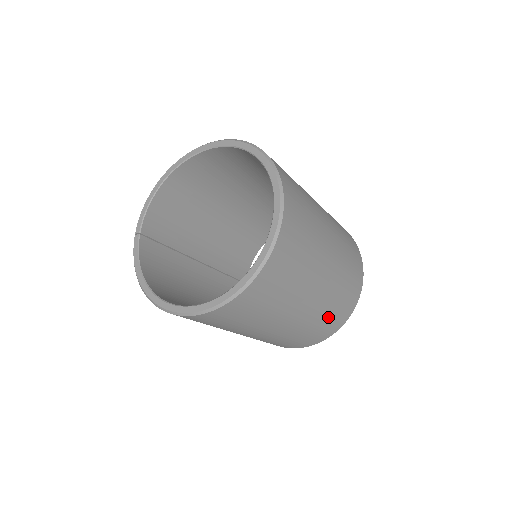
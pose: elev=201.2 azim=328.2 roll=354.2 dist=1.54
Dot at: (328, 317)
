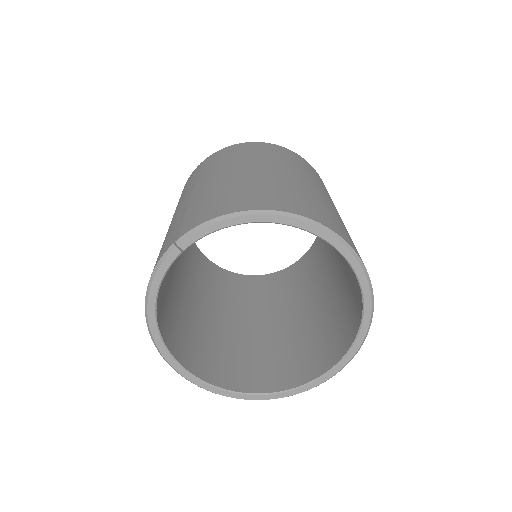
Dot at: occluded
